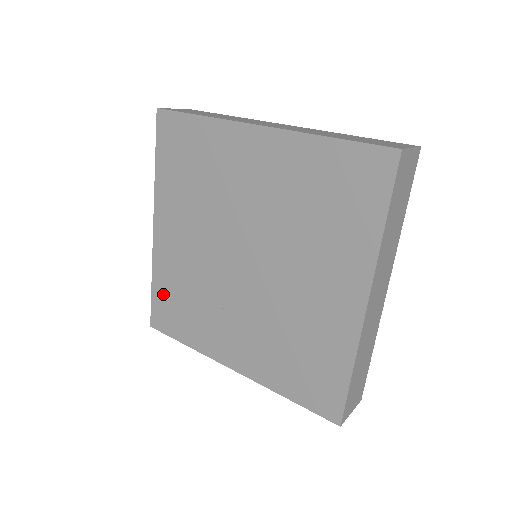
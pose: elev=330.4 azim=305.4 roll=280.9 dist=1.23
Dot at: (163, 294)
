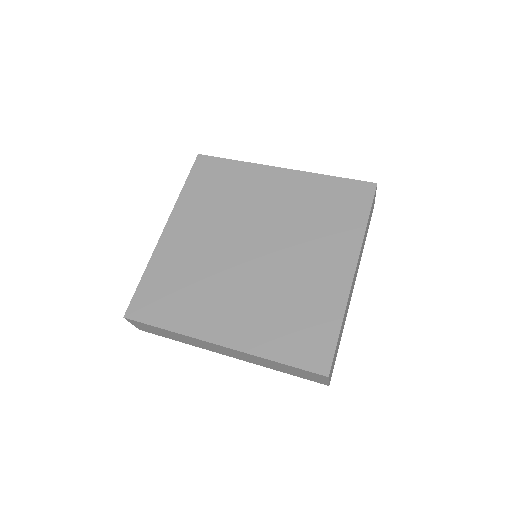
Dot at: (154, 283)
